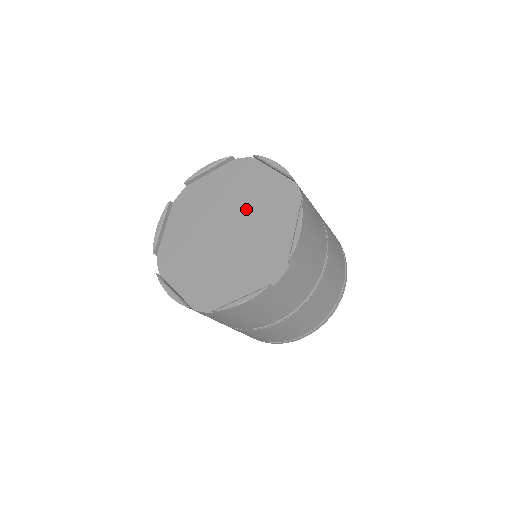
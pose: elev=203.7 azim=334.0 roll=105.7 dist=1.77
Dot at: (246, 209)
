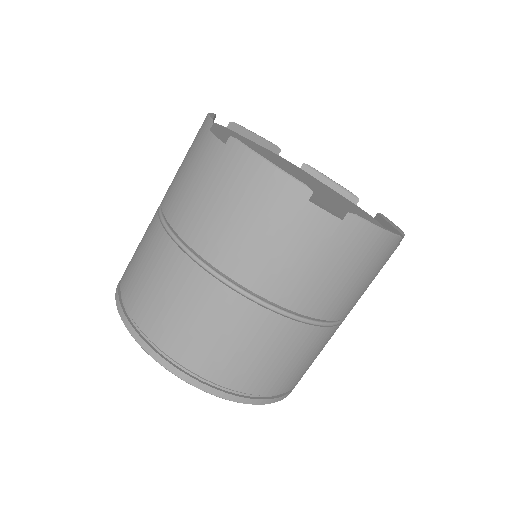
Dot at: (317, 185)
